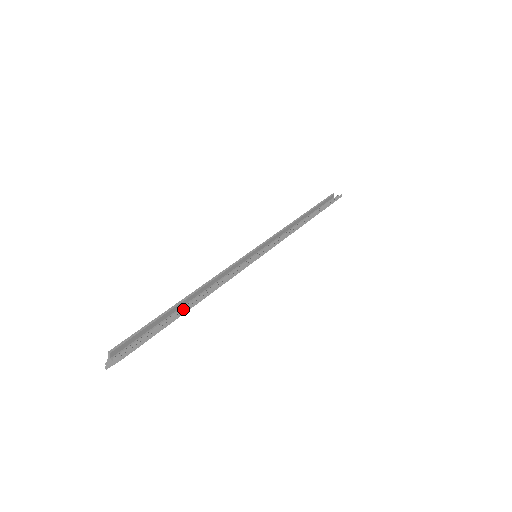
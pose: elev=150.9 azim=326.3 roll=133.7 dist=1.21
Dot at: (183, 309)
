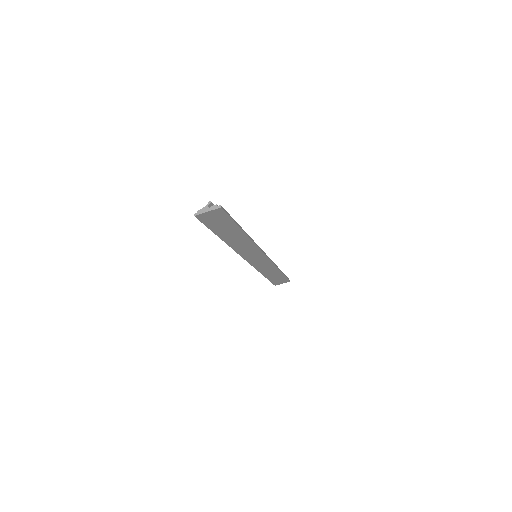
Dot at: occluded
